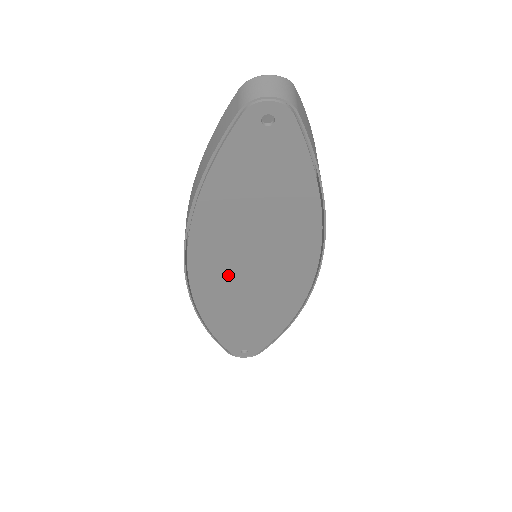
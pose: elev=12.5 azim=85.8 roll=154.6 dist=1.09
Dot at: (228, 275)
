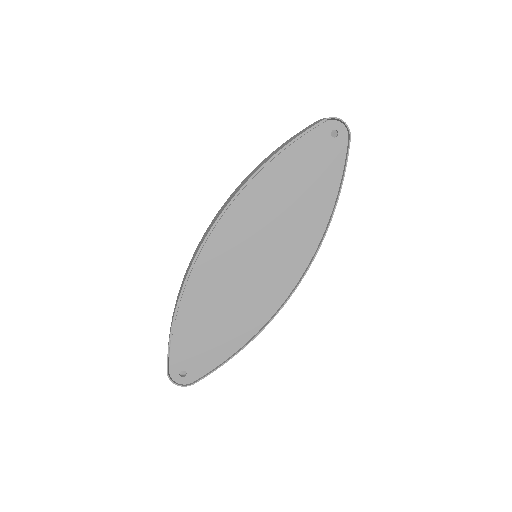
Dot at: (237, 252)
